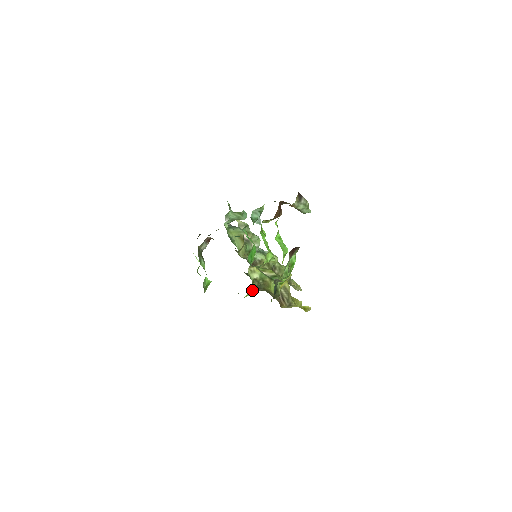
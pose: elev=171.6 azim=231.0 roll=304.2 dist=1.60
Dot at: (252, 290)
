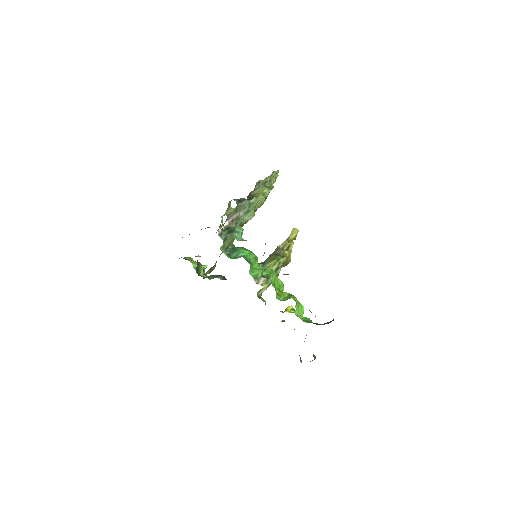
Dot at: occluded
